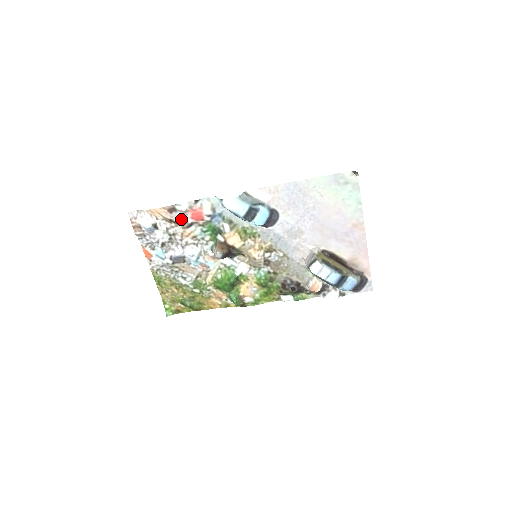
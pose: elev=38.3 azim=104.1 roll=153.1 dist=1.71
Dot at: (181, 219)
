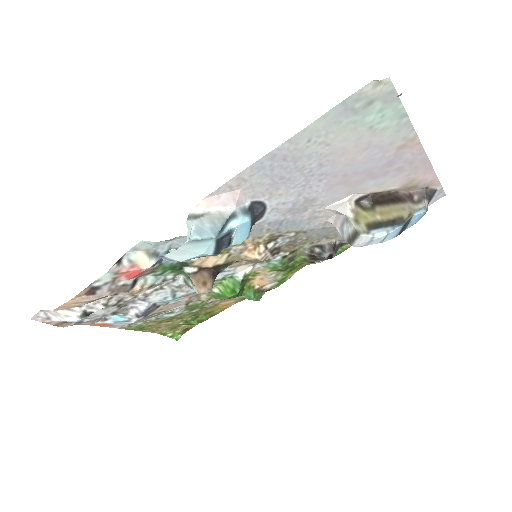
Dot at: (115, 289)
